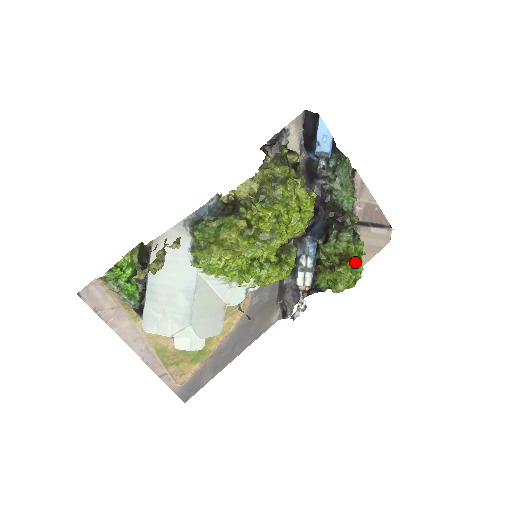
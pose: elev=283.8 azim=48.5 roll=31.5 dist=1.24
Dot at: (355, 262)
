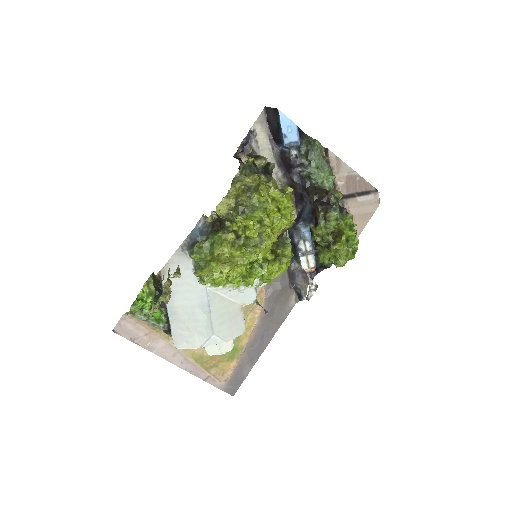
Dot at: (348, 236)
